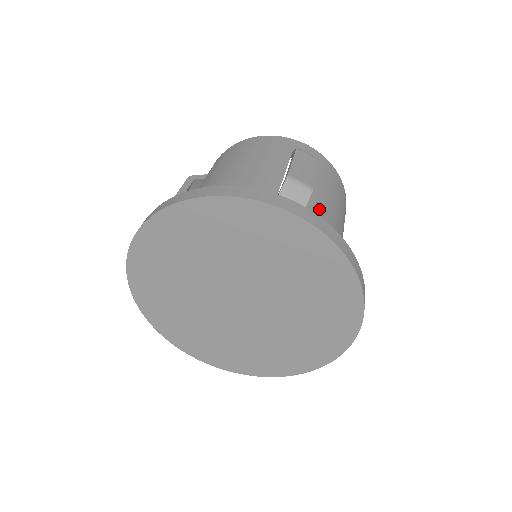
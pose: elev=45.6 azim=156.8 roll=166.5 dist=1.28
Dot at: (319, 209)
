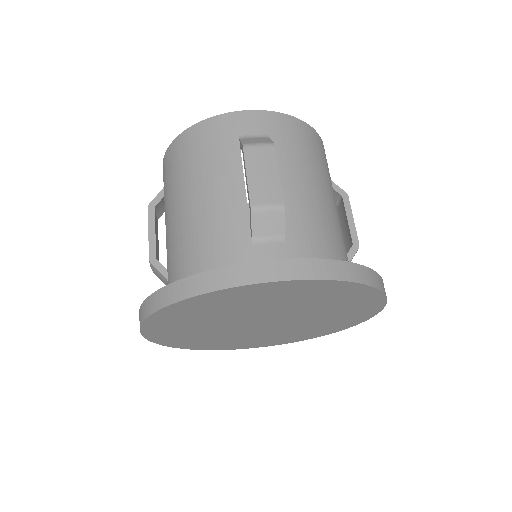
Dot at: (298, 208)
